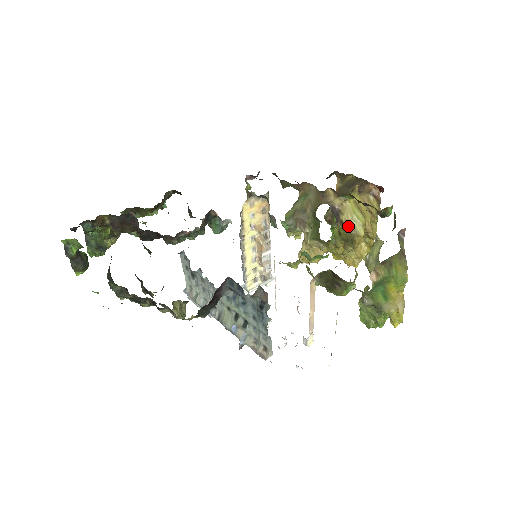
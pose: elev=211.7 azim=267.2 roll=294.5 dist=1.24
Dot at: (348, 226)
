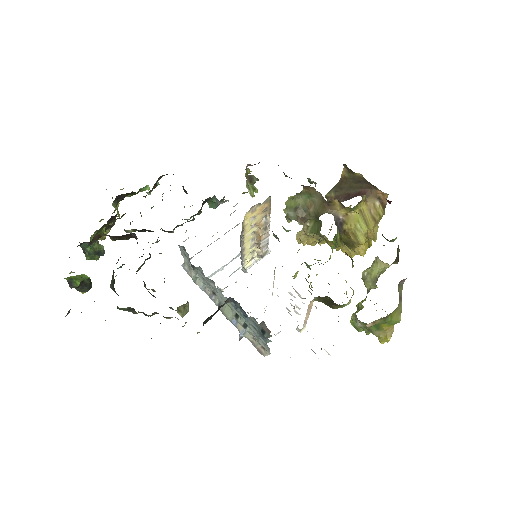
Dot at: (350, 234)
